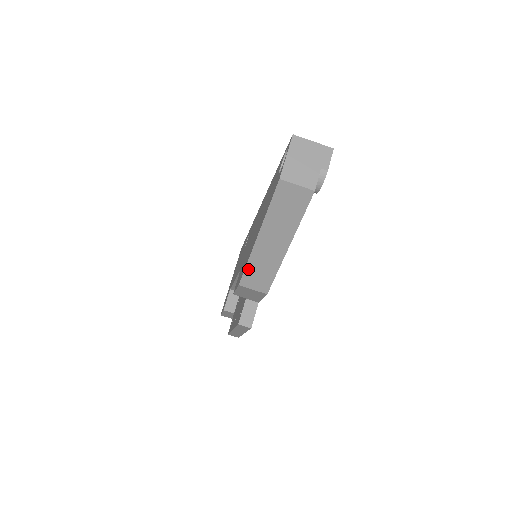
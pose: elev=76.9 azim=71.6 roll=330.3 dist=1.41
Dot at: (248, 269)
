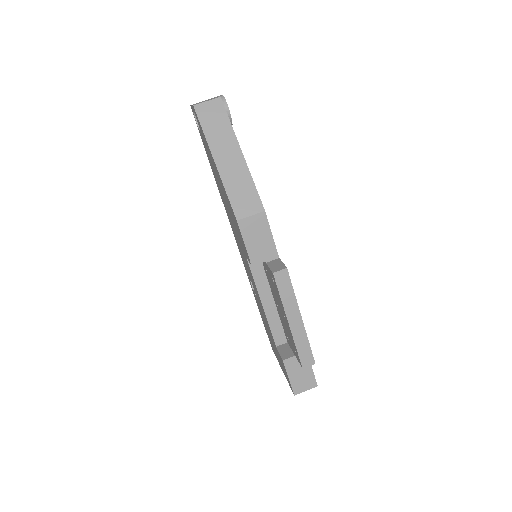
Dot at: (231, 197)
